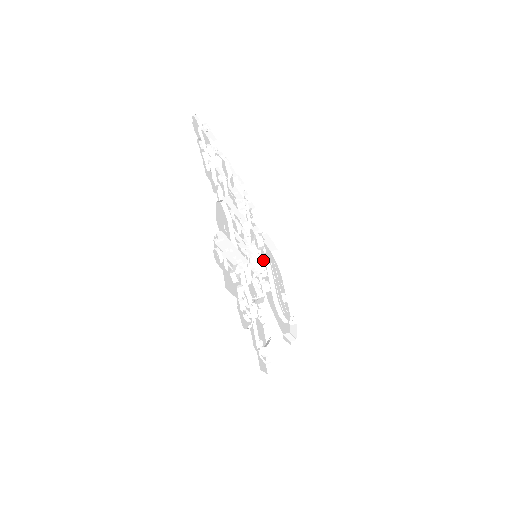
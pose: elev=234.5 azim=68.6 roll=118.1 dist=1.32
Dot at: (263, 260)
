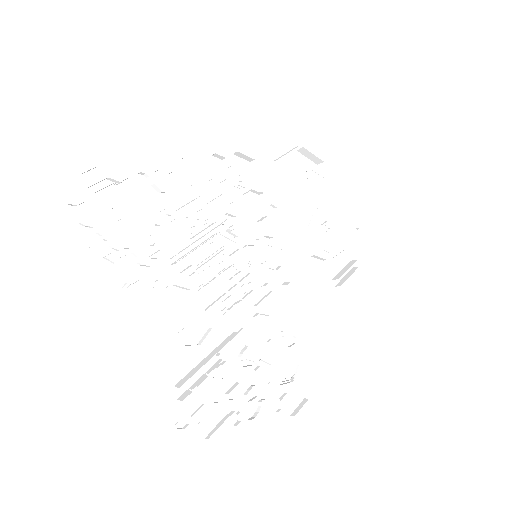
Dot at: (271, 237)
